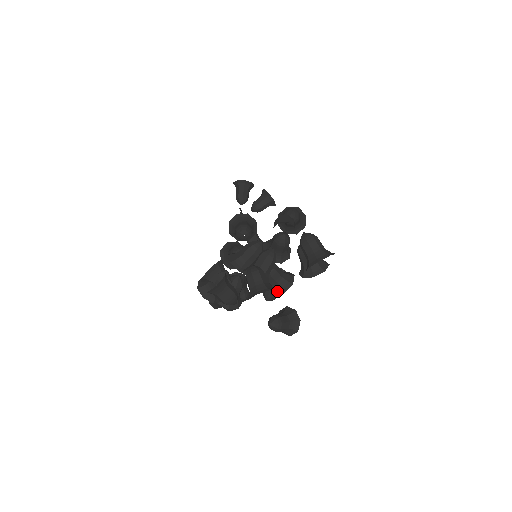
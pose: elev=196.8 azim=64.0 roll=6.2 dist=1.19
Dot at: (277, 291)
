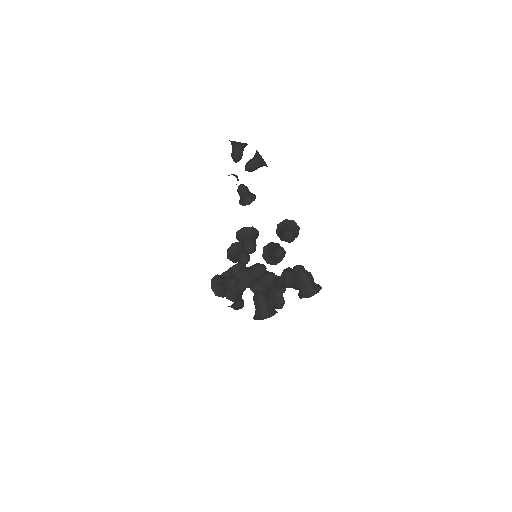
Dot at: (273, 295)
